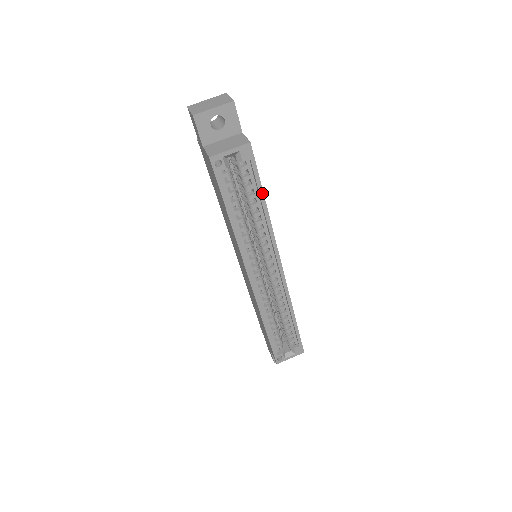
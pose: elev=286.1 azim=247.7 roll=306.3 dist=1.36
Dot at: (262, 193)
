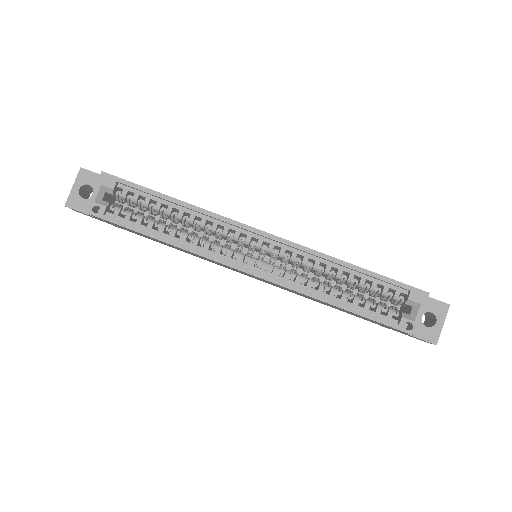
Dot at: (158, 194)
